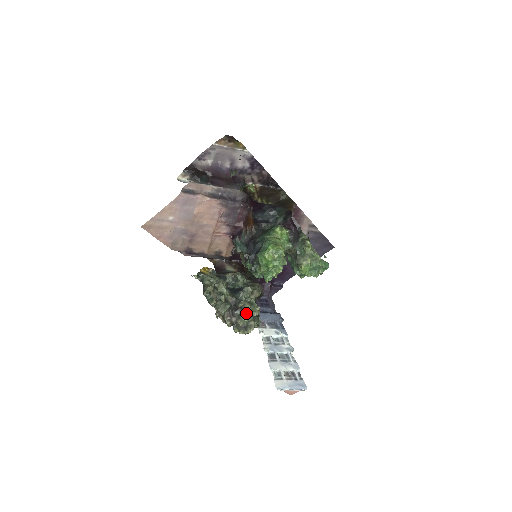
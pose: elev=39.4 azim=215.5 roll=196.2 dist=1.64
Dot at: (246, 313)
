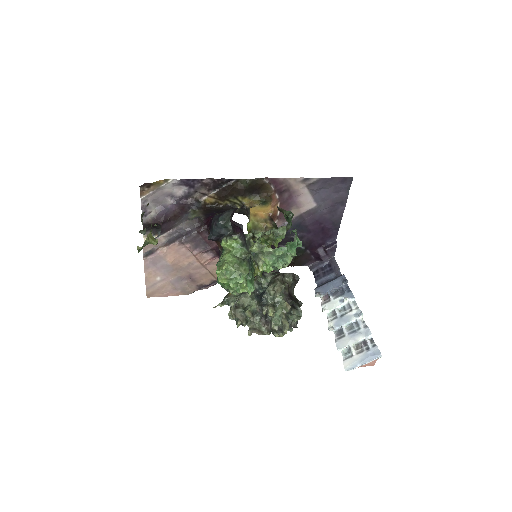
Dot at: (276, 315)
